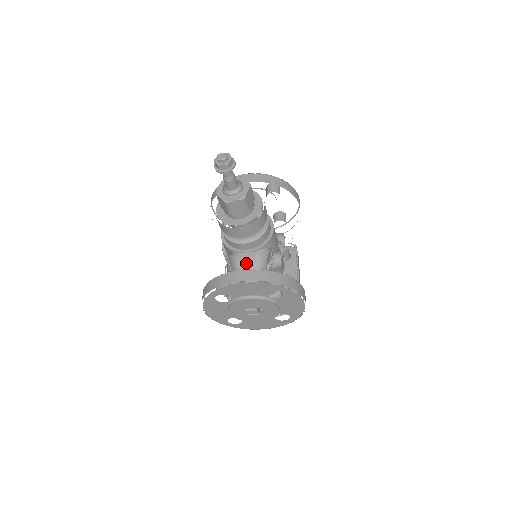
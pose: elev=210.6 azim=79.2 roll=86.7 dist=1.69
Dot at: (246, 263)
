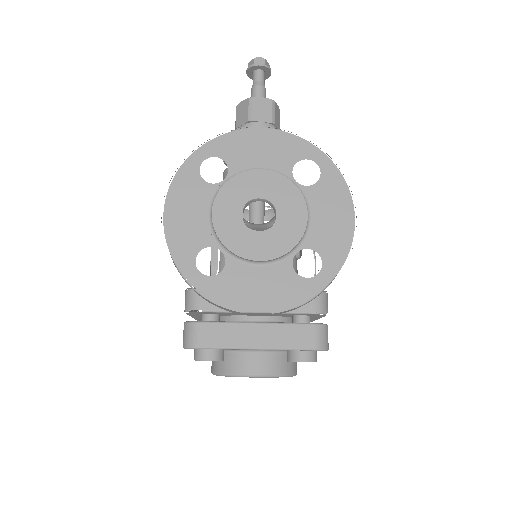
Dot at: occluded
